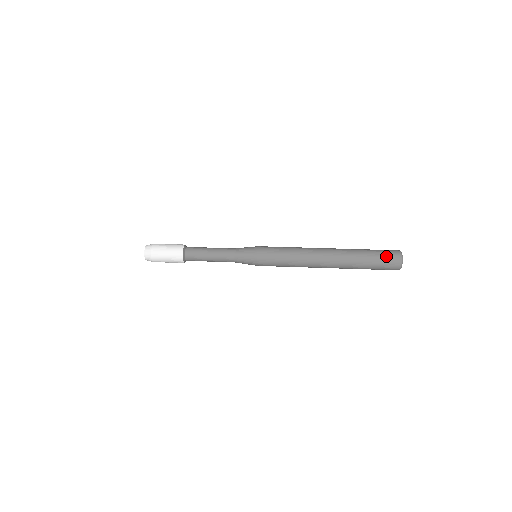
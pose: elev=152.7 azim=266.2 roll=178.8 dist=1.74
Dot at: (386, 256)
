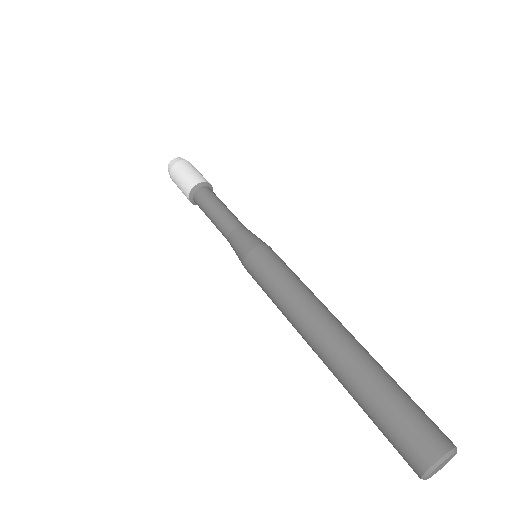
Dot at: (402, 436)
